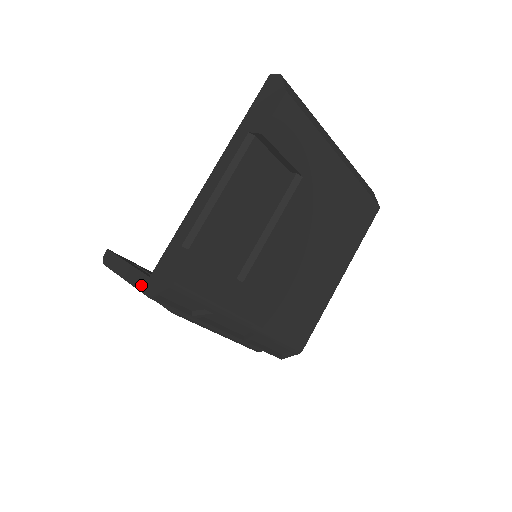
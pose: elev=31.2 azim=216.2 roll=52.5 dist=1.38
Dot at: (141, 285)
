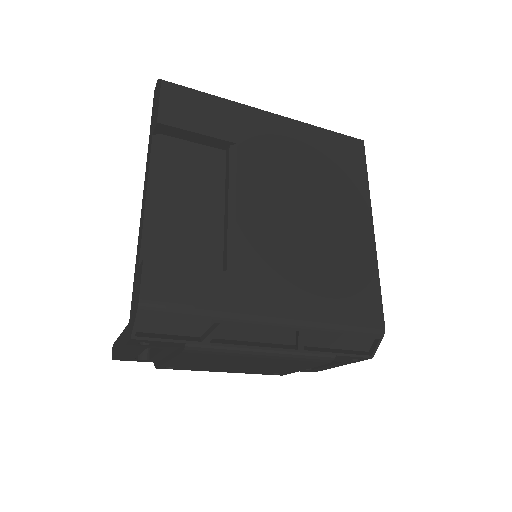
Dot at: (126, 337)
